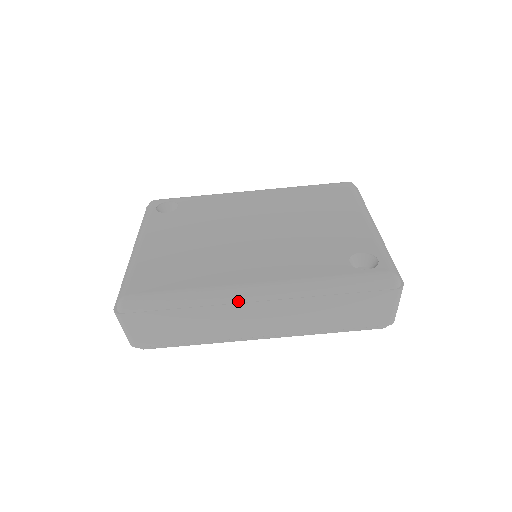
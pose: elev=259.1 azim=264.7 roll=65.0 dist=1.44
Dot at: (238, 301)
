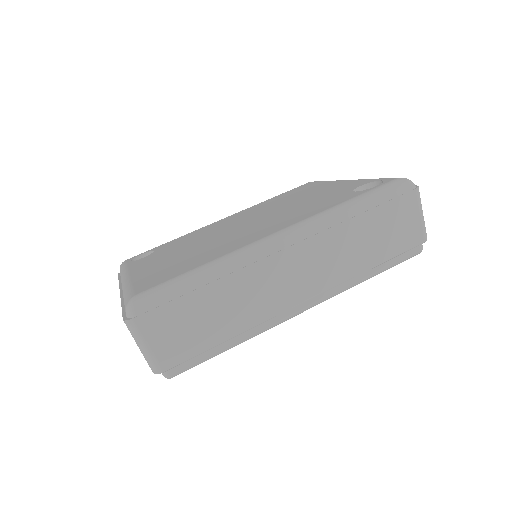
Dot at: (265, 255)
